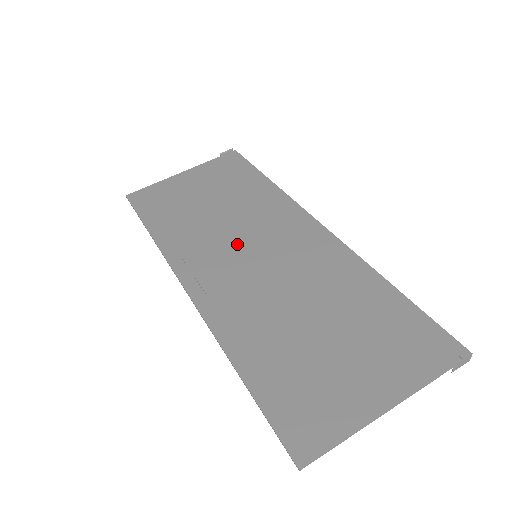
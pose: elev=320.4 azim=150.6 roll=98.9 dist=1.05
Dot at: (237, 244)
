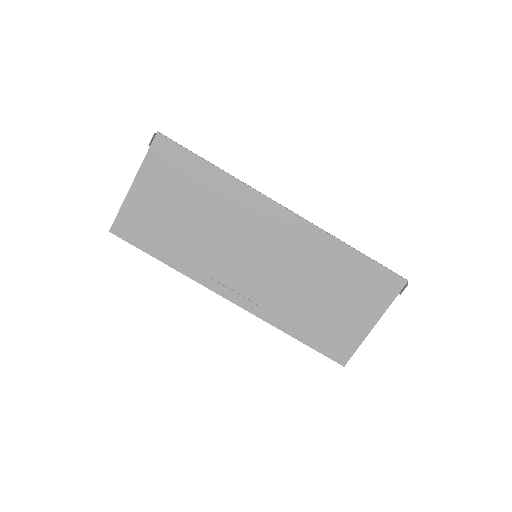
Dot at: (237, 251)
